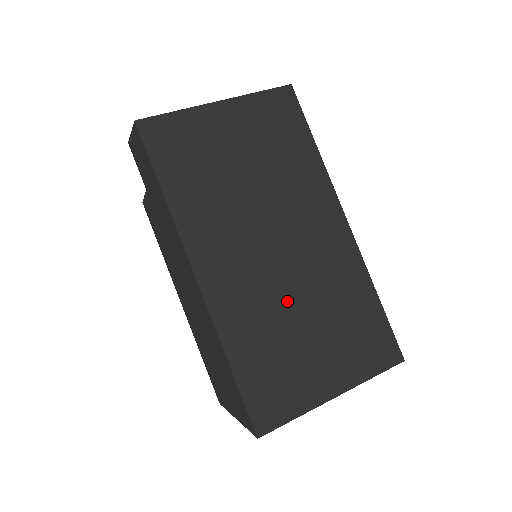
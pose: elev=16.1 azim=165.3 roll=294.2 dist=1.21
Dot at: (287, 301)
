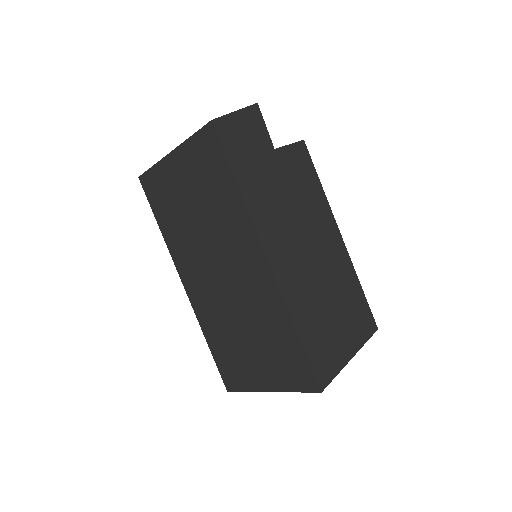
Dot at: (232, 316)
